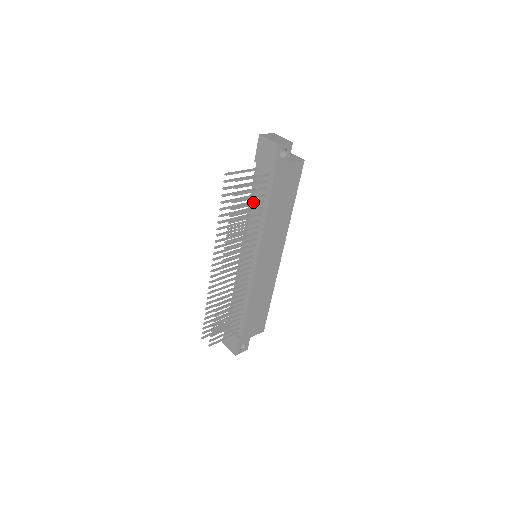
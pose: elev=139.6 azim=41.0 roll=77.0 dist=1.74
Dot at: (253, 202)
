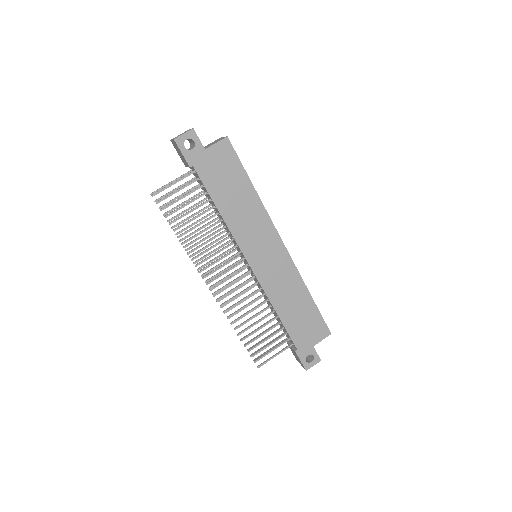
Dot at: (210, 205)
